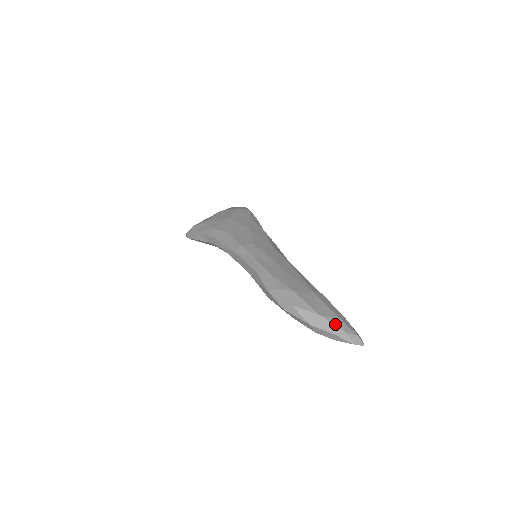
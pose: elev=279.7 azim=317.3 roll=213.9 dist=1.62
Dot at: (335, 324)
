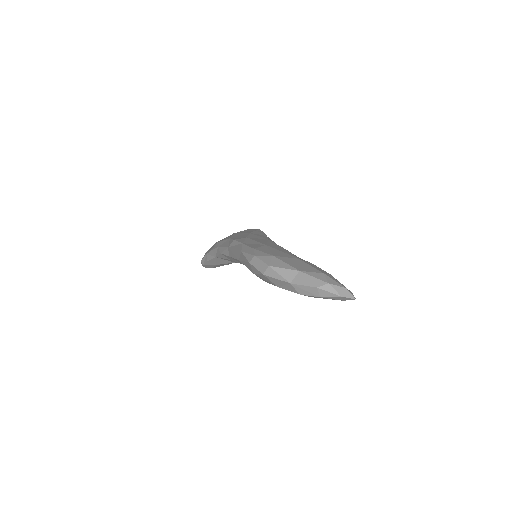
Dot at: (316, 277)
